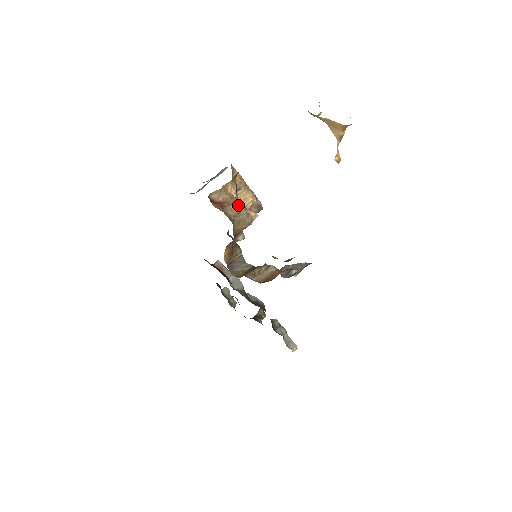
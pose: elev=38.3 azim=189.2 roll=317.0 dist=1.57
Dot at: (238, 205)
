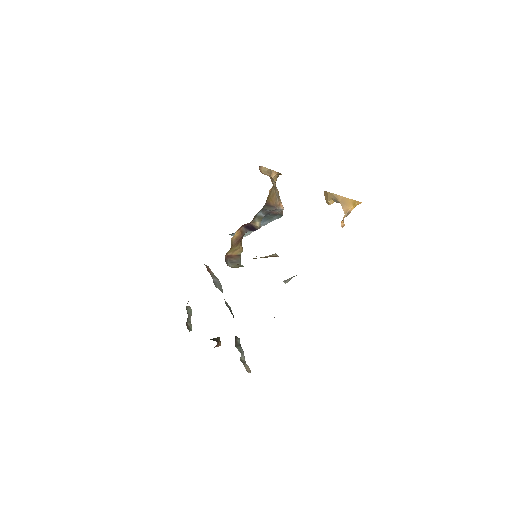
Dot at: occluded
